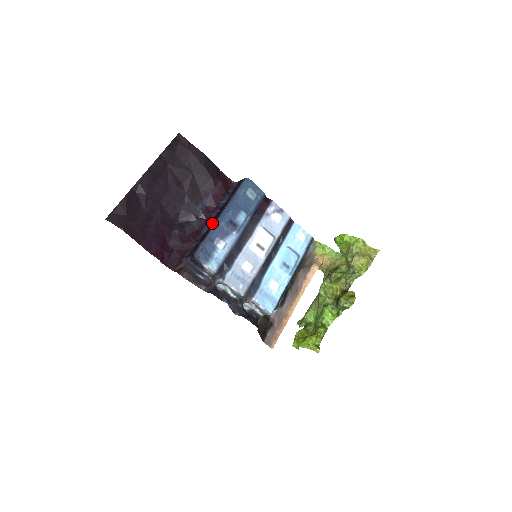
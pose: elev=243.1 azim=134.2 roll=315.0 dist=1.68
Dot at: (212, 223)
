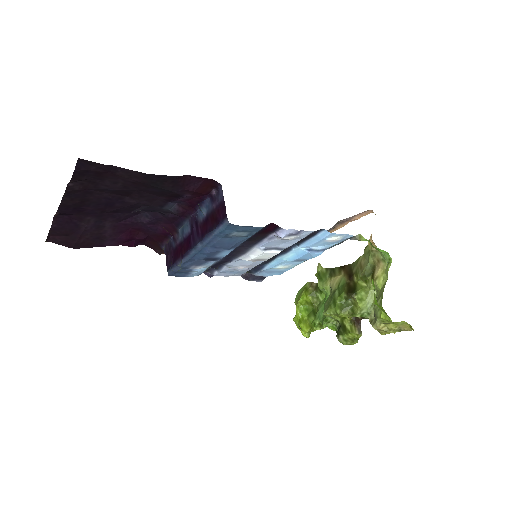
Dot at: (183, 252)
